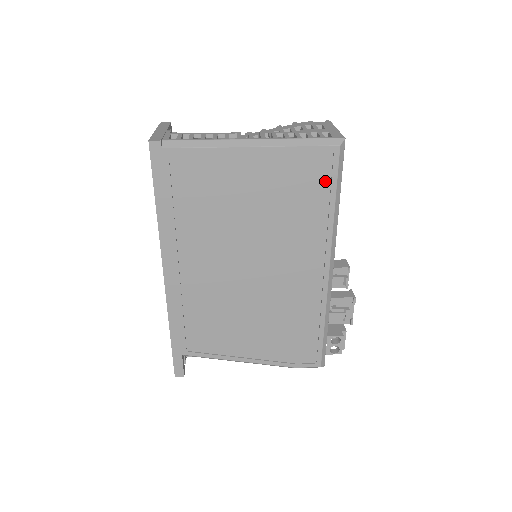
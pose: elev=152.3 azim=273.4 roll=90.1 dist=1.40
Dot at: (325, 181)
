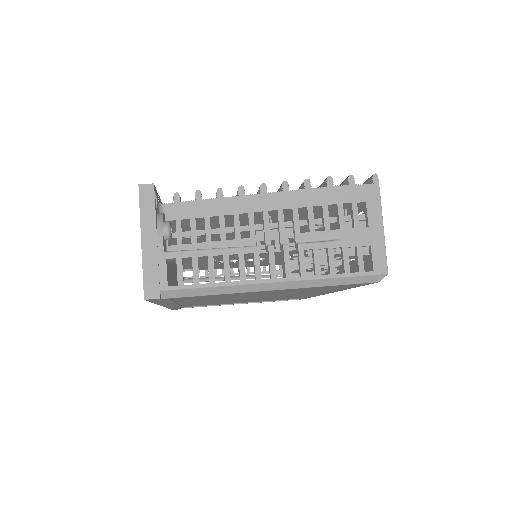
Dot at: (350, 285)
